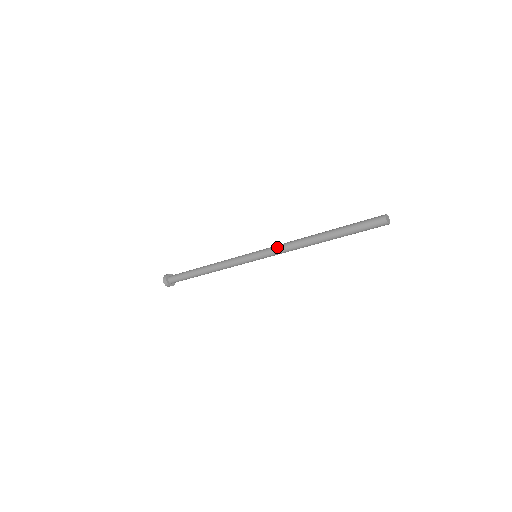
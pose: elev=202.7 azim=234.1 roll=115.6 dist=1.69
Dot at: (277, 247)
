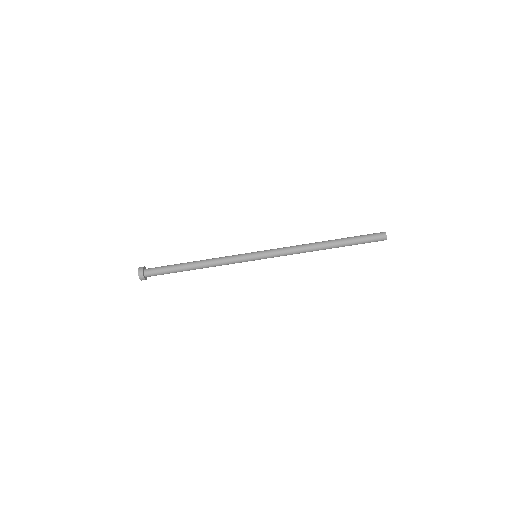
Dot at: (282, 248)
